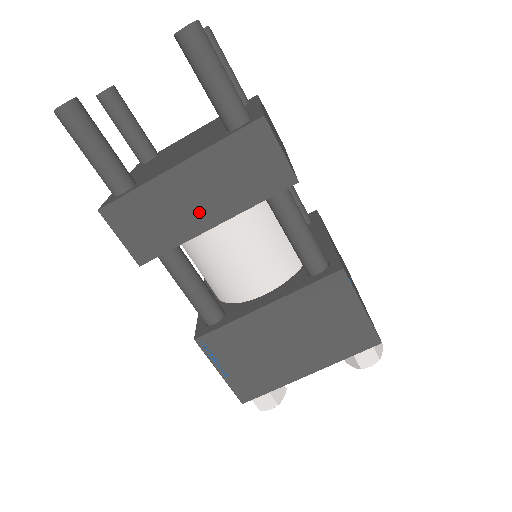
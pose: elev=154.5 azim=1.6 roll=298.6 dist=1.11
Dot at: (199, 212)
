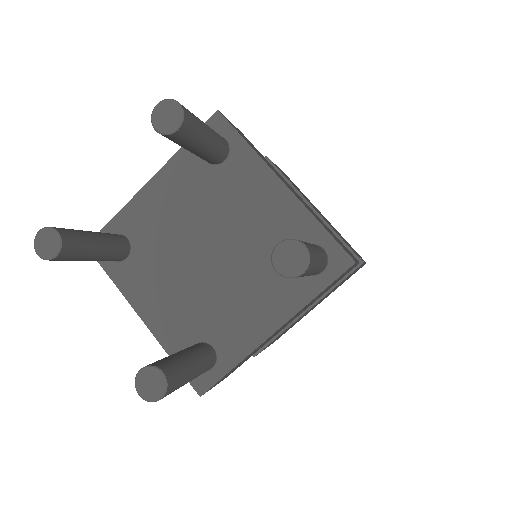
Dot at: occluded
